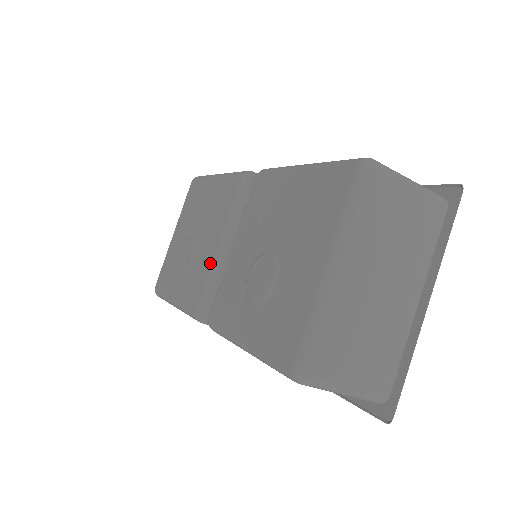
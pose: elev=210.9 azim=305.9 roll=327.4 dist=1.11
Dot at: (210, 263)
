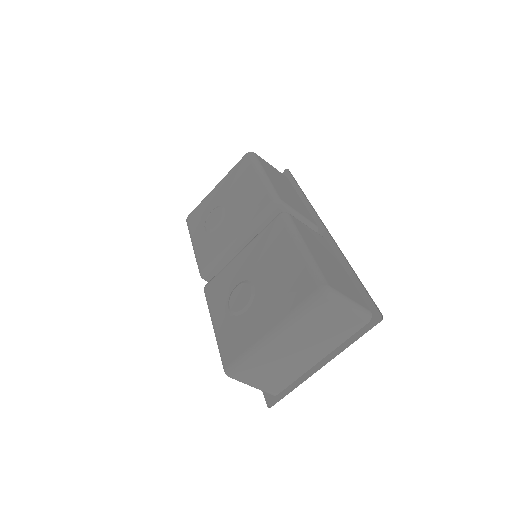
Dot at: (224, 246)
